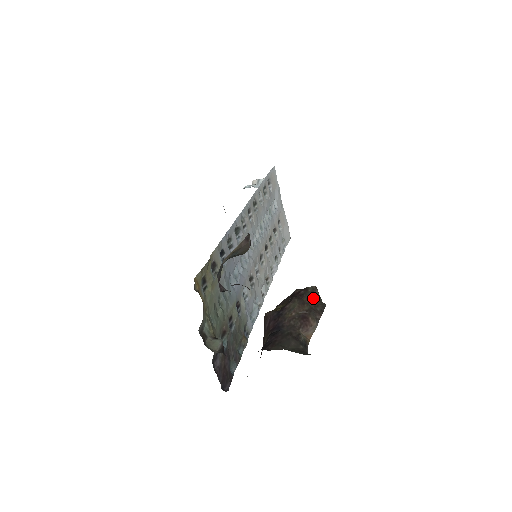
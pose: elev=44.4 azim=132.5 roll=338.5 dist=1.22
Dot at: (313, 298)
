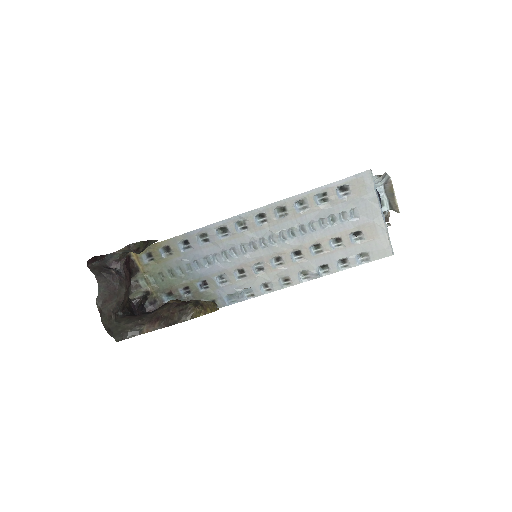
Dot at: (177, 312)
